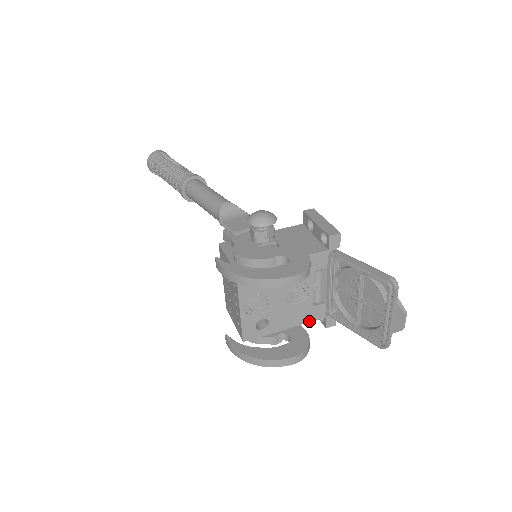
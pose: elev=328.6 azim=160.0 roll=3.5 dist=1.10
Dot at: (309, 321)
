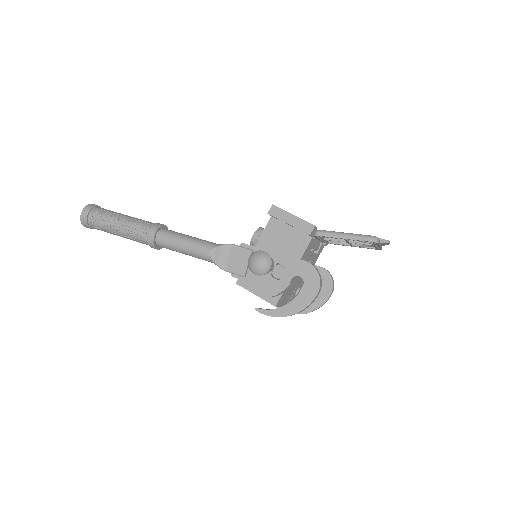
Dot at: (317, 258)
